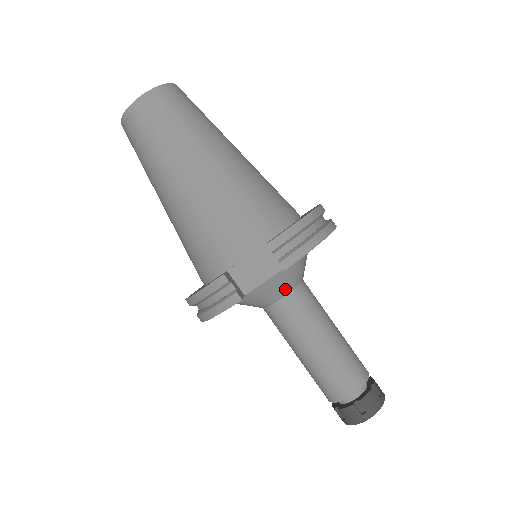
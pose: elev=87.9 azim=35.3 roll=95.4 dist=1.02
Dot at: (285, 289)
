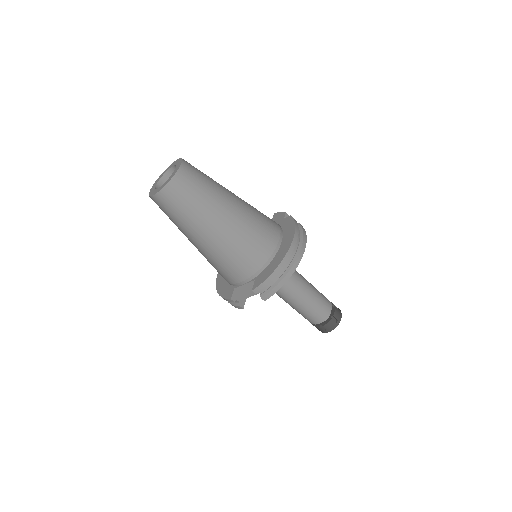
Dot at: occluded
